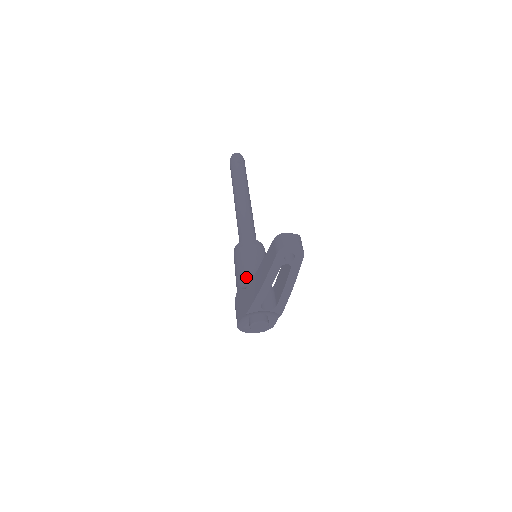
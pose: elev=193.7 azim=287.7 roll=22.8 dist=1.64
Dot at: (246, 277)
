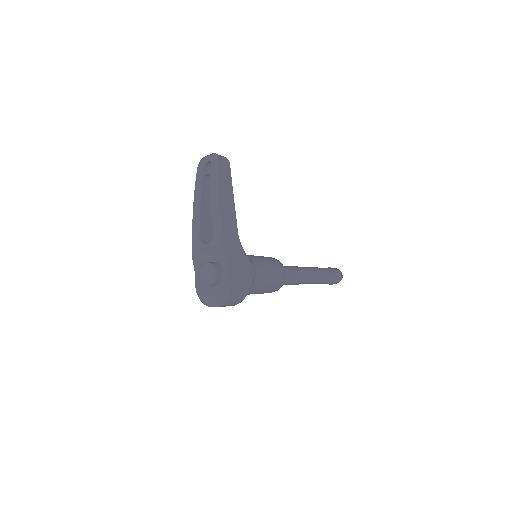
Dot at: occluded
